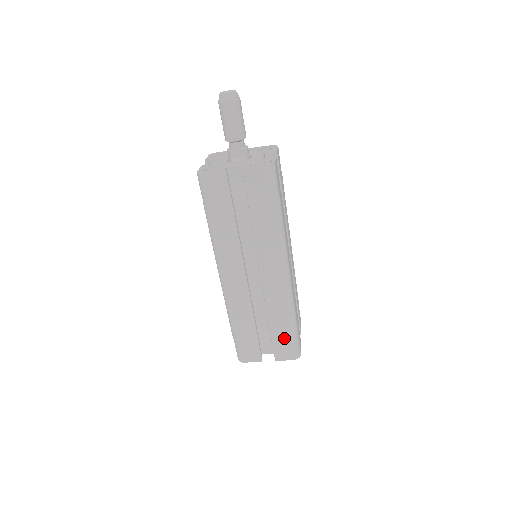
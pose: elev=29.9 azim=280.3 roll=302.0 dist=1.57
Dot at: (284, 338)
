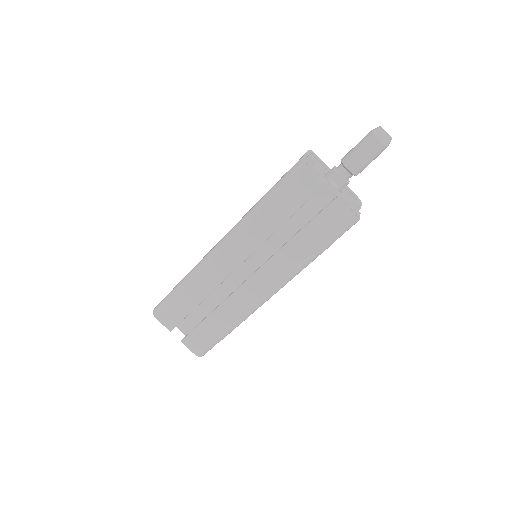
Dot at: (208, 334)
